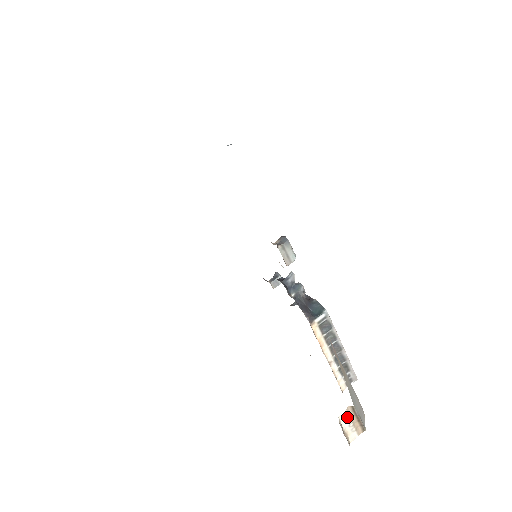
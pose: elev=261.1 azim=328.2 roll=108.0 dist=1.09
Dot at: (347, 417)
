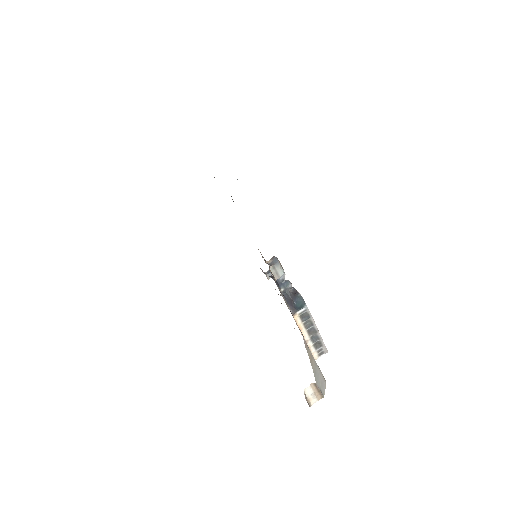
Dot at: (310, 389)
